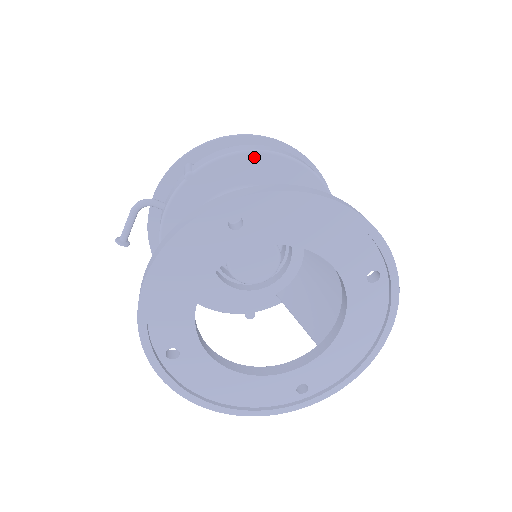
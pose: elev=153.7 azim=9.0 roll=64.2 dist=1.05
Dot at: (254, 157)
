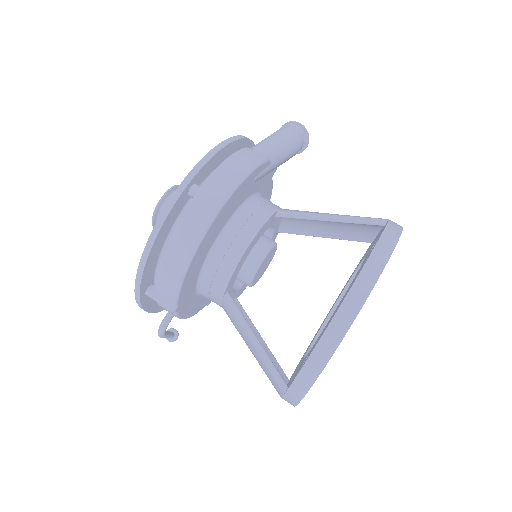
Dot at: (195, 257)
